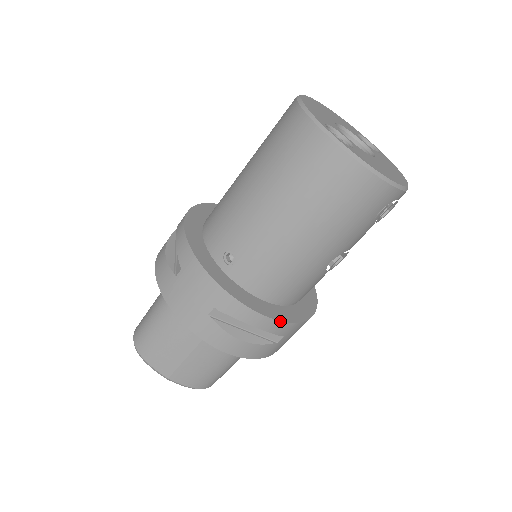
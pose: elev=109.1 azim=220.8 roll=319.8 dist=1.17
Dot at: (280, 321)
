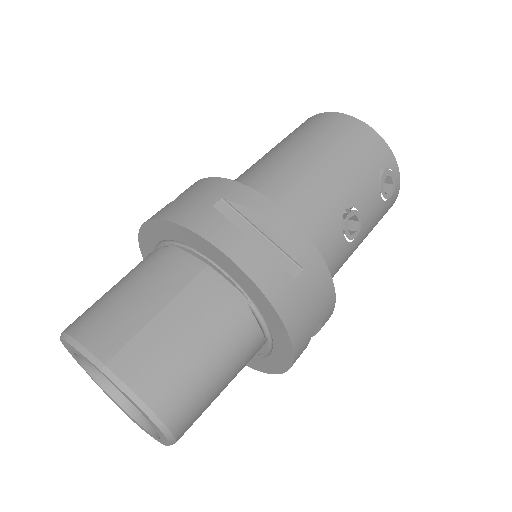
Dot at: (300, 227)
